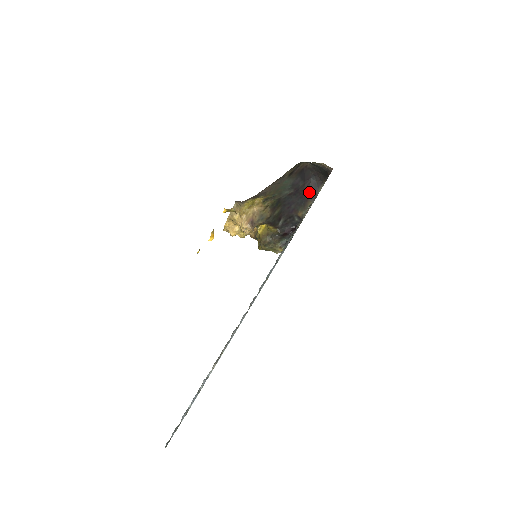
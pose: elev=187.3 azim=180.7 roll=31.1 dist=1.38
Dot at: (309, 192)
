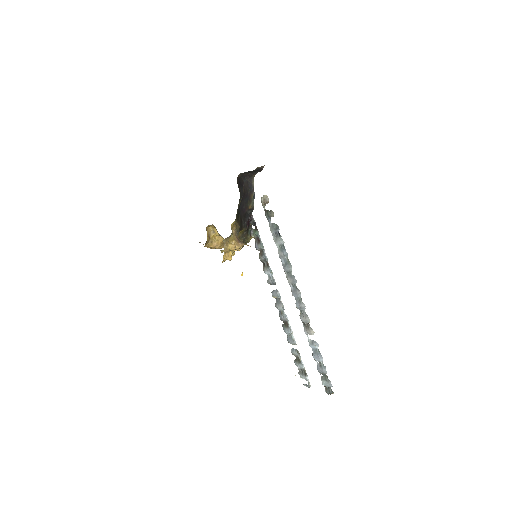
Dot at: (248, 190)
